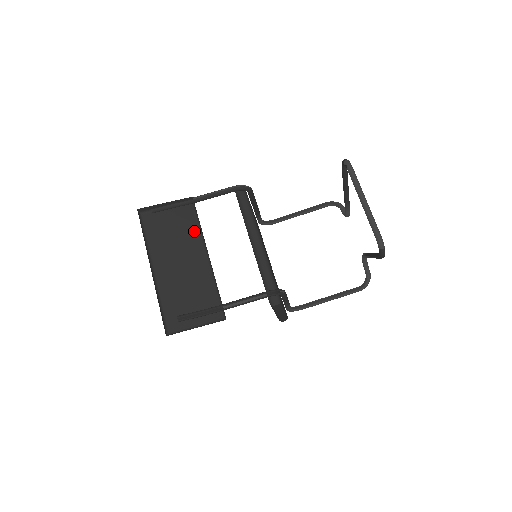
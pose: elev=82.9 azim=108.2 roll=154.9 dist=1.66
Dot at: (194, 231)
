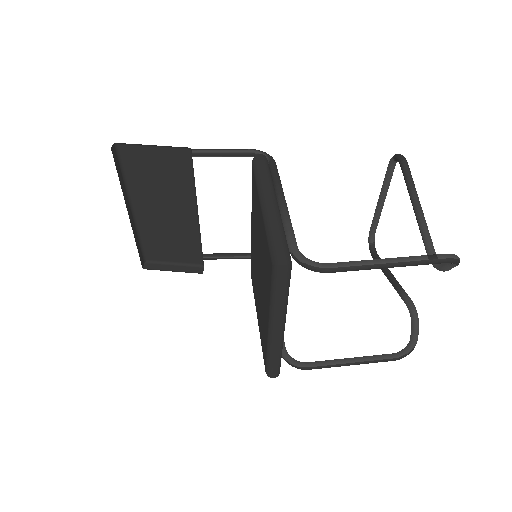
Dot at: occluded
